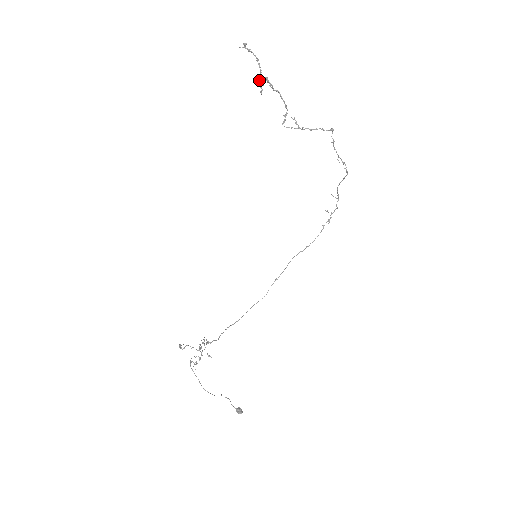
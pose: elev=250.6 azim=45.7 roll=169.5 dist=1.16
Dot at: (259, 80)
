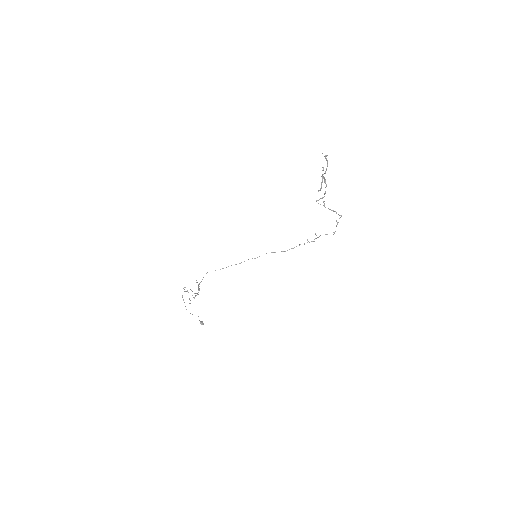
Dot at: (322, 182)
